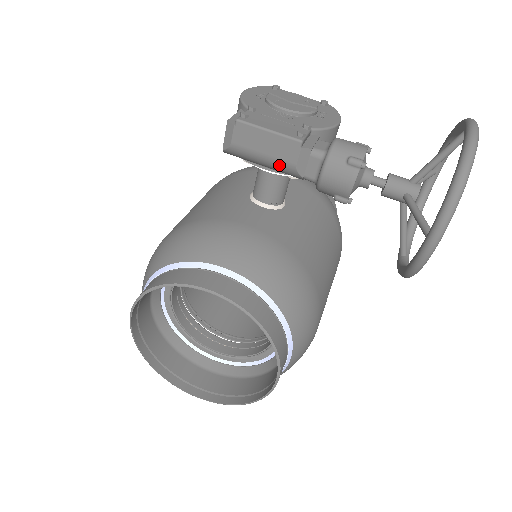
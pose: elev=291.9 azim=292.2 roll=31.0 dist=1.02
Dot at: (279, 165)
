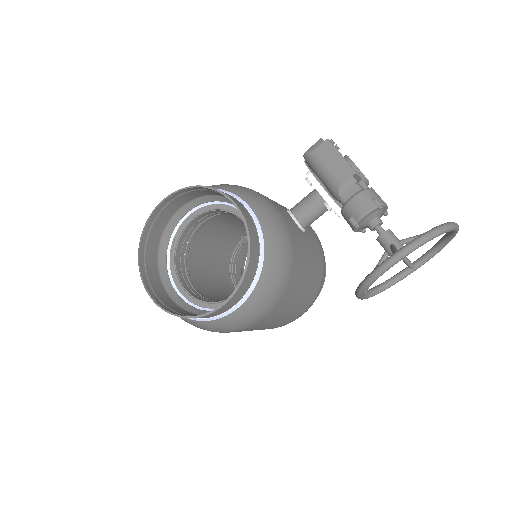
Dot at: (331, 179)
